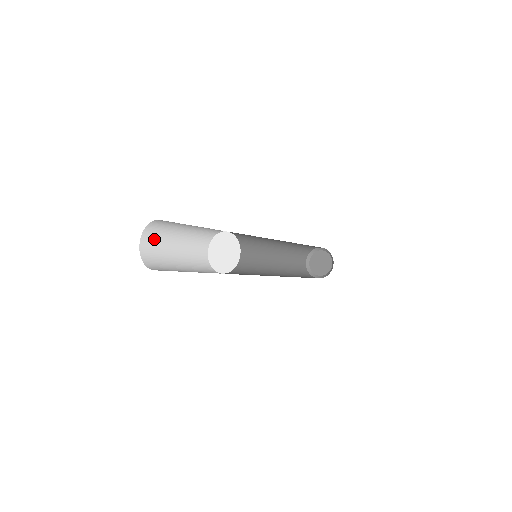
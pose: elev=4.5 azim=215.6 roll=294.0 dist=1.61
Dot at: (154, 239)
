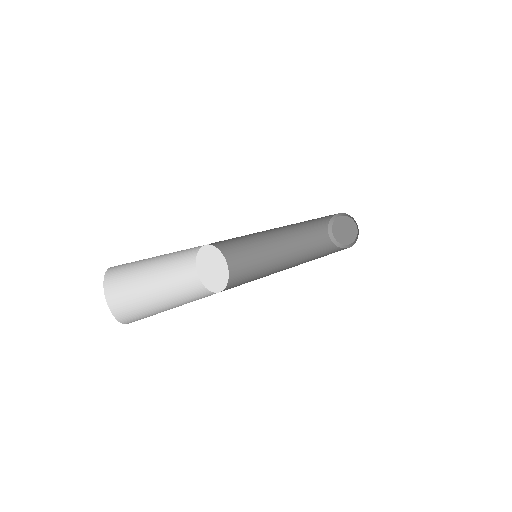
Dot at: (123, 271)
